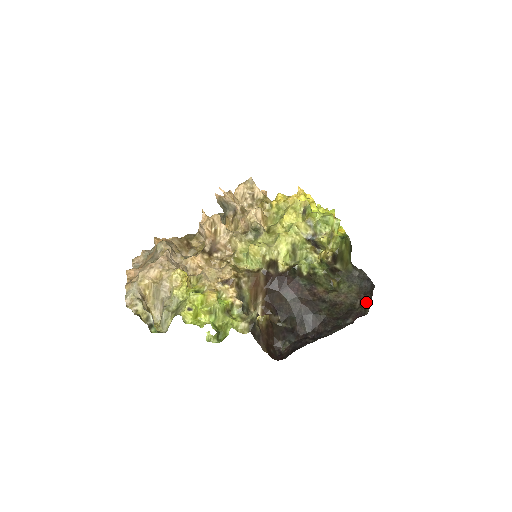
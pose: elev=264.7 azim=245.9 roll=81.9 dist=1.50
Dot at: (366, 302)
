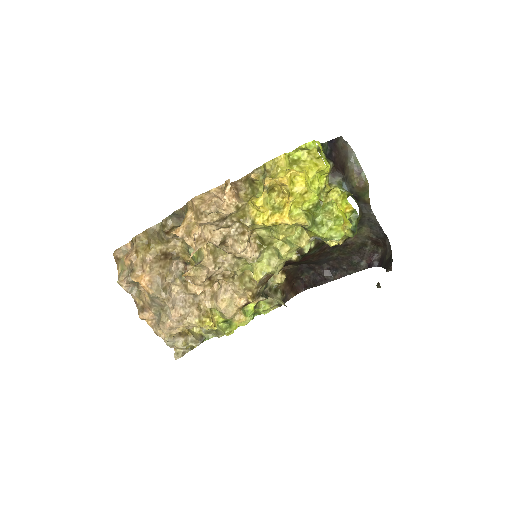
Dot at: (378, 244)
